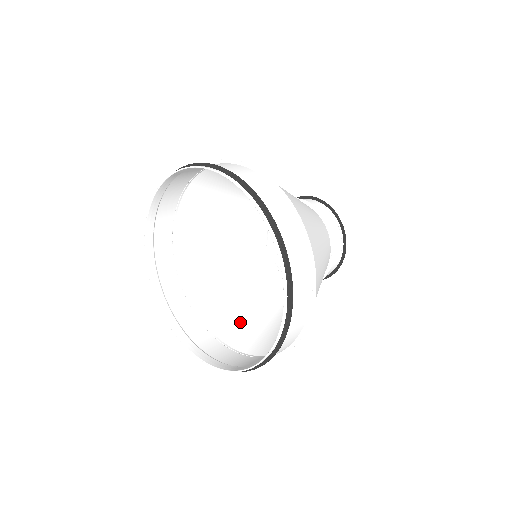
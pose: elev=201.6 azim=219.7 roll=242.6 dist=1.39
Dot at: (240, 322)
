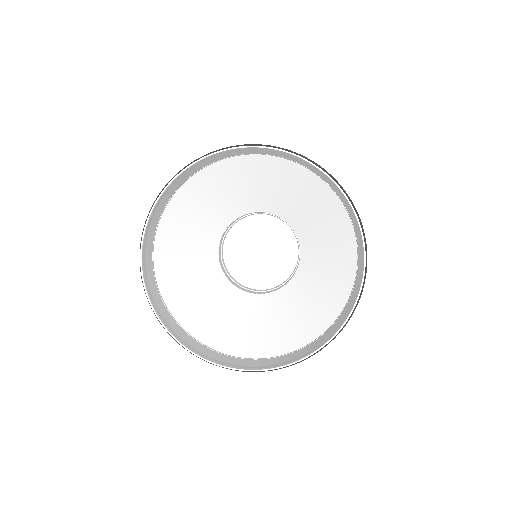
Dot at: (213, 325)
